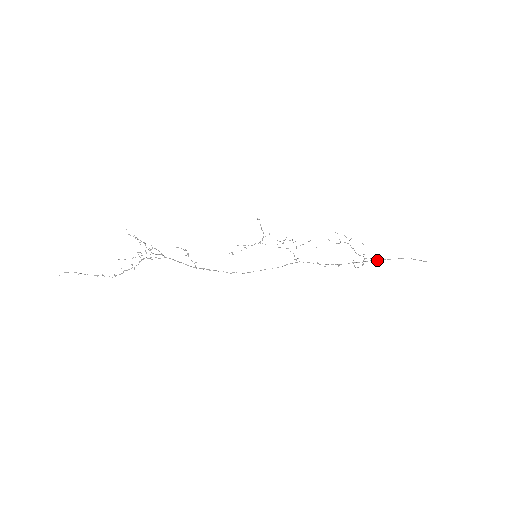
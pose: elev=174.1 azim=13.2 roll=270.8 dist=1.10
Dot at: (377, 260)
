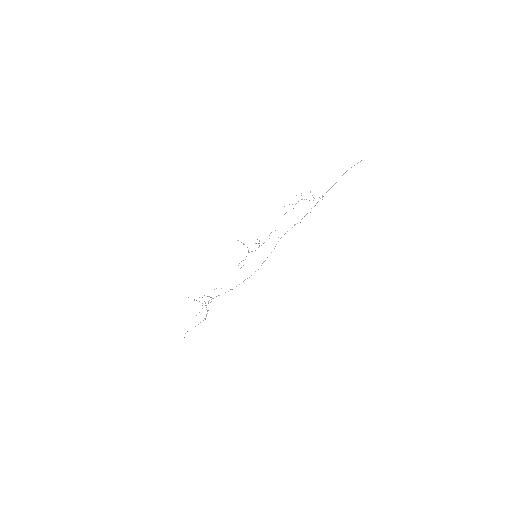
Dot at: occluded
